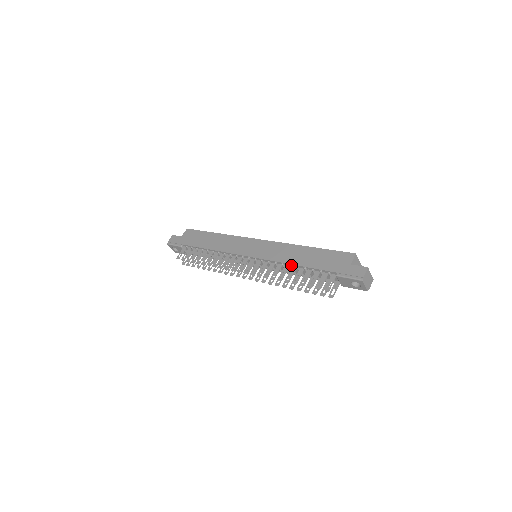
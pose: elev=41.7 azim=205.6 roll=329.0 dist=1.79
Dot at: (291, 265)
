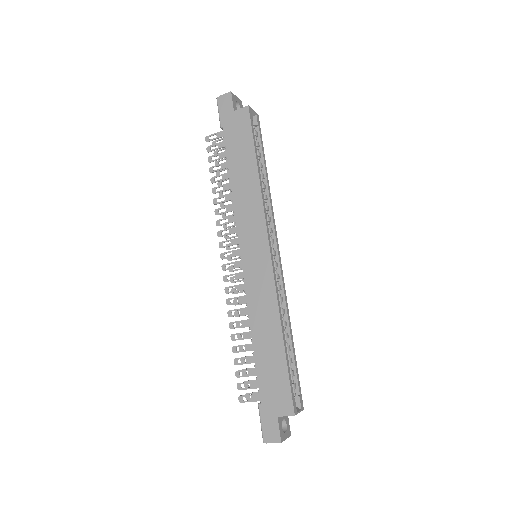
Dot at: (252, 330)
